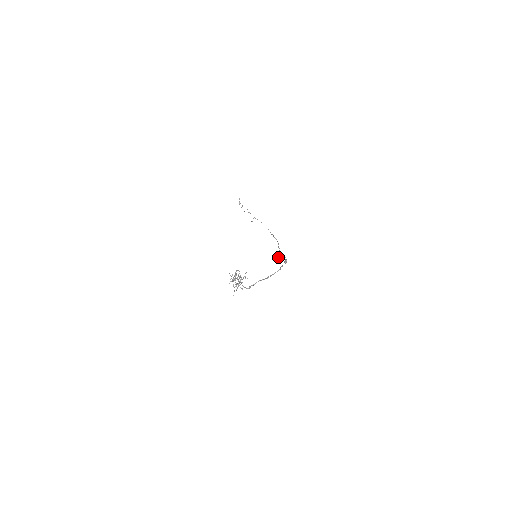
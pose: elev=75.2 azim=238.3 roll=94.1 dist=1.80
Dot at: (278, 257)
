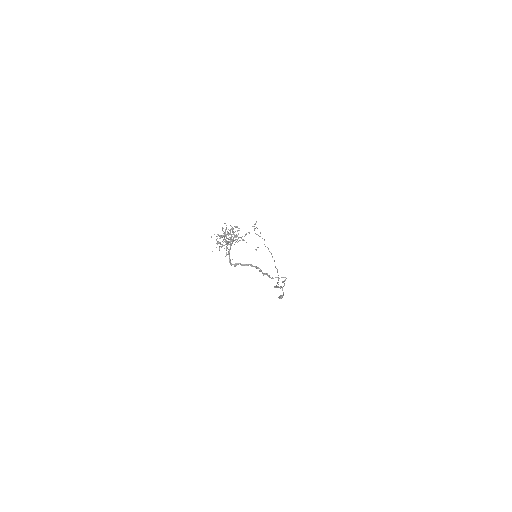
Dot at: occluded
